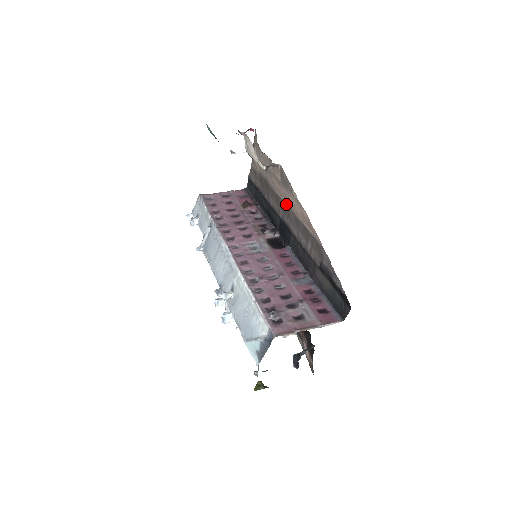
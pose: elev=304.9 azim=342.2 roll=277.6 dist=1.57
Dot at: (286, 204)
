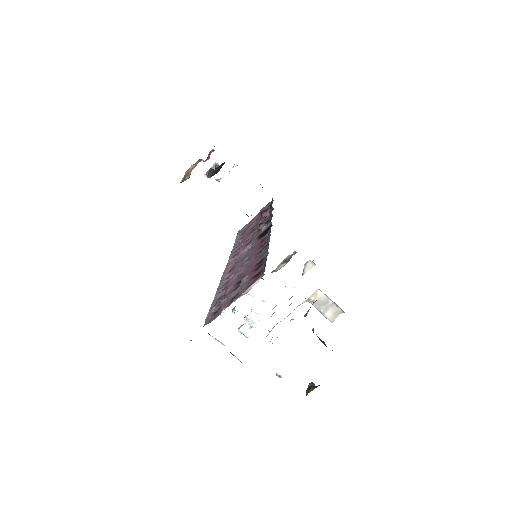
Dot at: occluded
